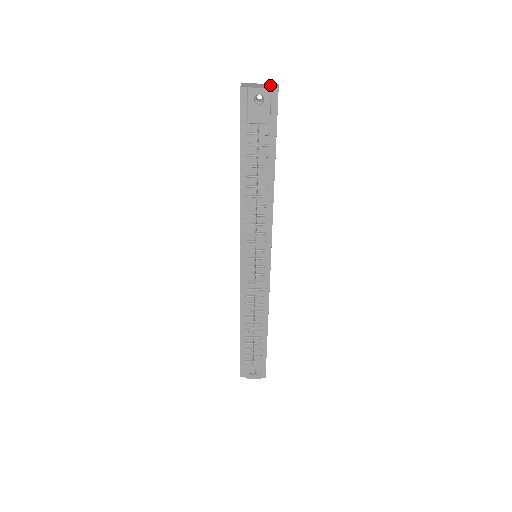
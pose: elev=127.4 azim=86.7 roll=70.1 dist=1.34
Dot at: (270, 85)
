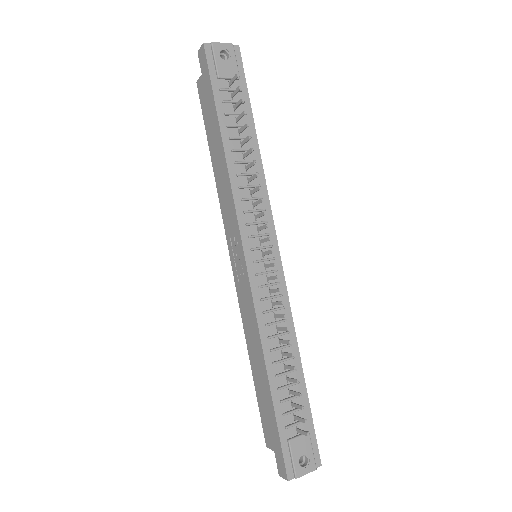
Dot at: occluded
